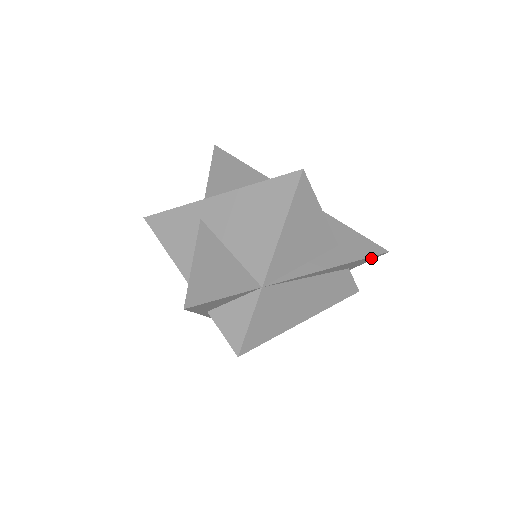
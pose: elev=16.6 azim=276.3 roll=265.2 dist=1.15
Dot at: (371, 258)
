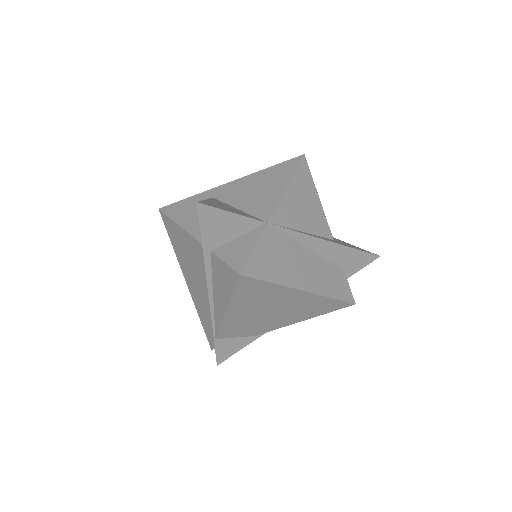
Dot at: (364, 259)
